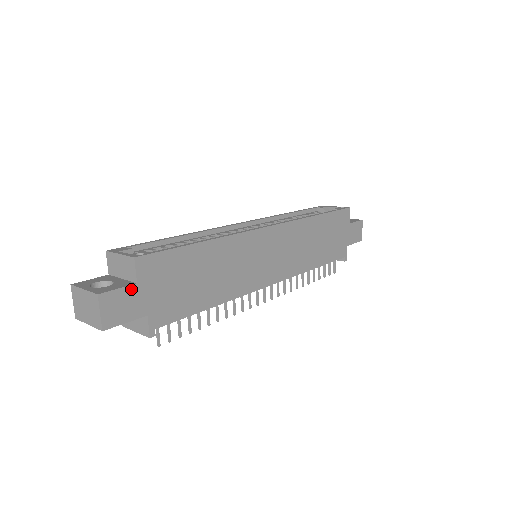
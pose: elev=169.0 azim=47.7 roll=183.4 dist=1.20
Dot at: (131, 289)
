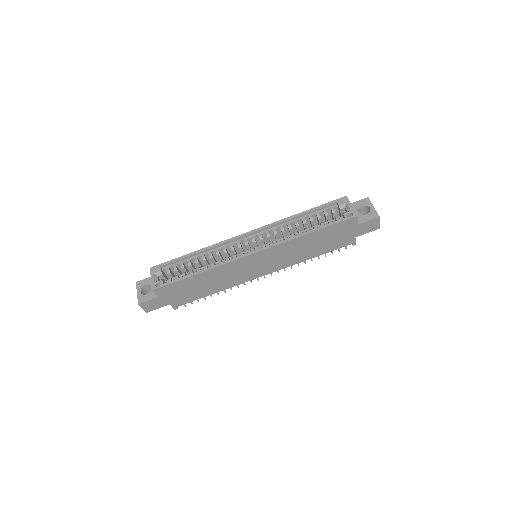
Dot at: (156, 299)
